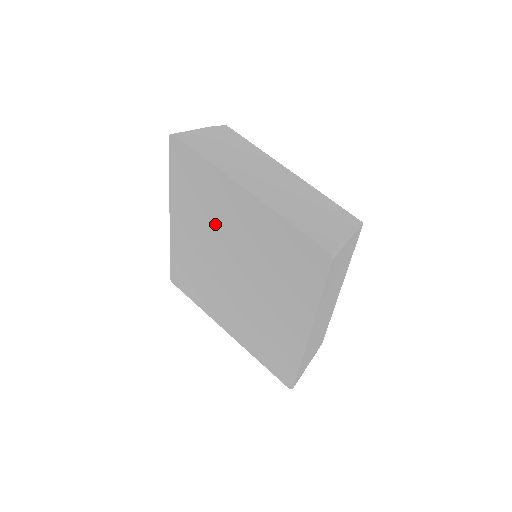
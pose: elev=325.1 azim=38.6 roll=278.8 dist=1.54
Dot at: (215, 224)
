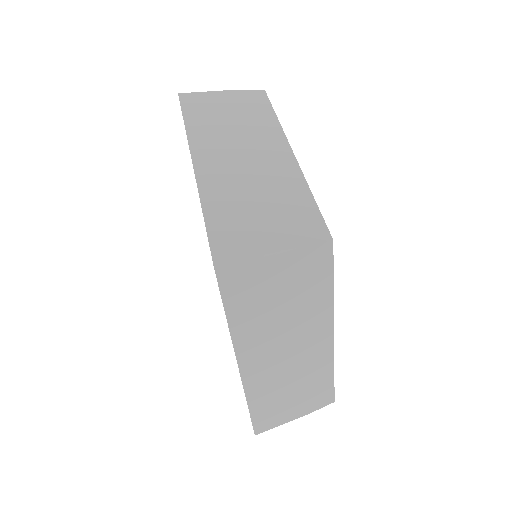
Dot at: occluded
